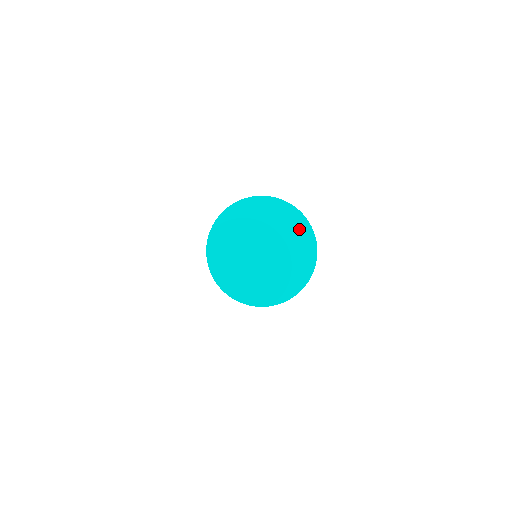
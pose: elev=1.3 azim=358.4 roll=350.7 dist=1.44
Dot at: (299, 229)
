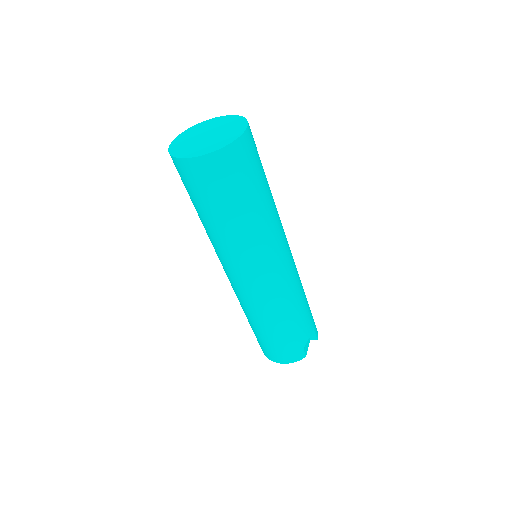
Dot at: (239, 125)
